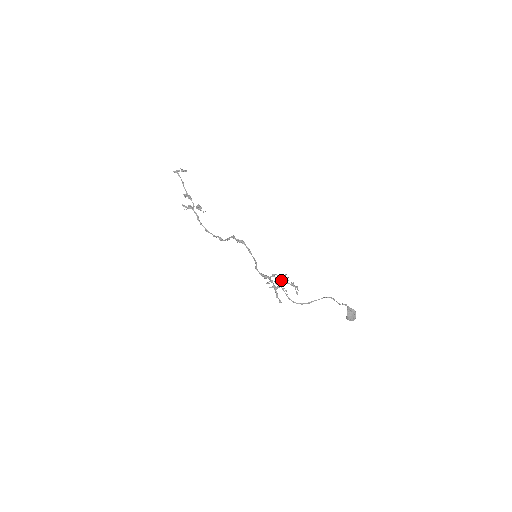
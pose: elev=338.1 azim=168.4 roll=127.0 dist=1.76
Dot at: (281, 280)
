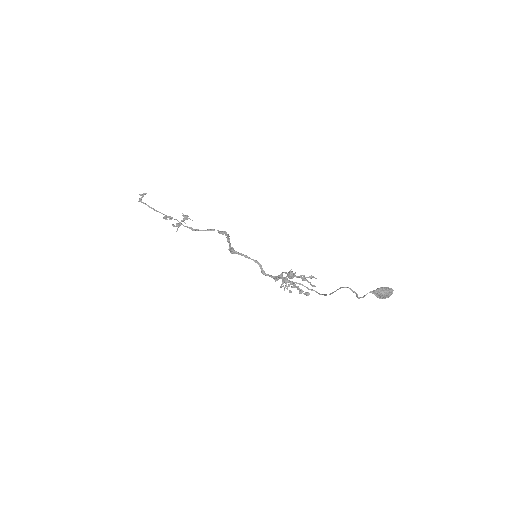
Dot at: (291, 278)
